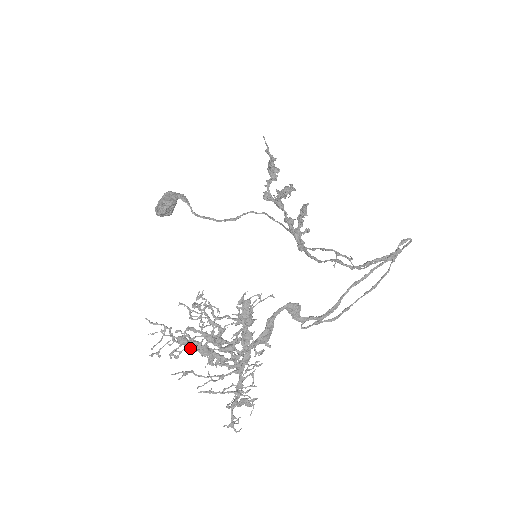
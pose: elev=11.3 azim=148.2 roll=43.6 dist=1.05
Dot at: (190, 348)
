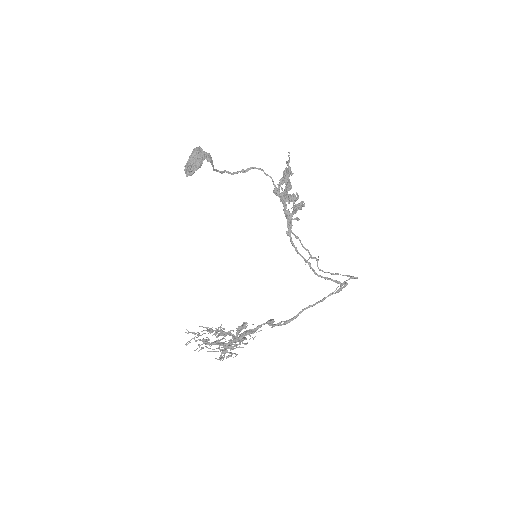
Dot at: (208, 343)
